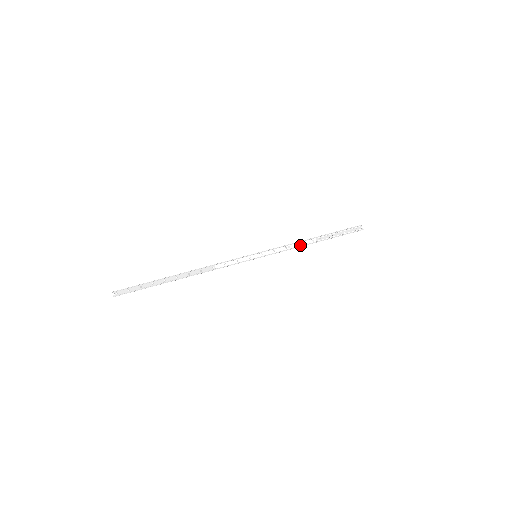
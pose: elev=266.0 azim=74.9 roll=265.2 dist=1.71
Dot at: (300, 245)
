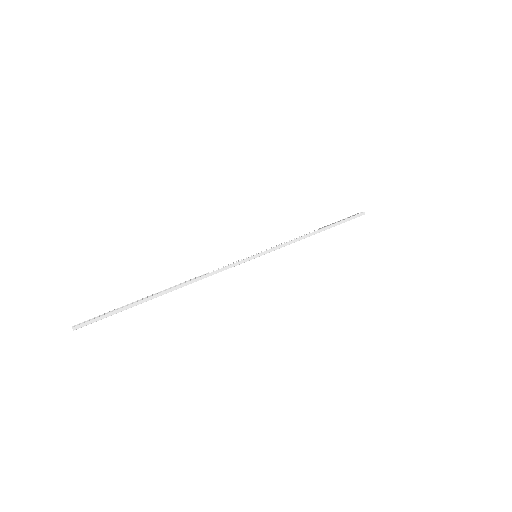
Dot at: (303, 238)
